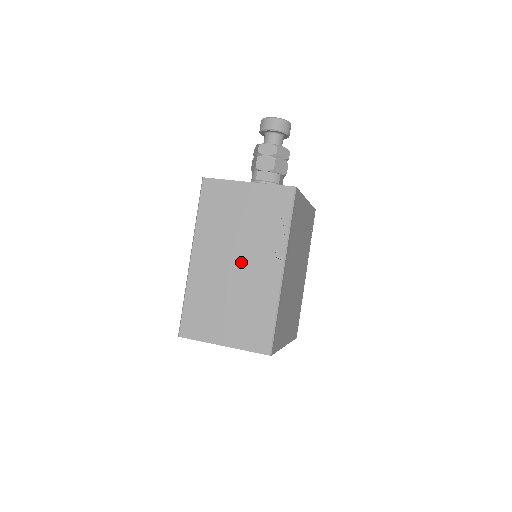
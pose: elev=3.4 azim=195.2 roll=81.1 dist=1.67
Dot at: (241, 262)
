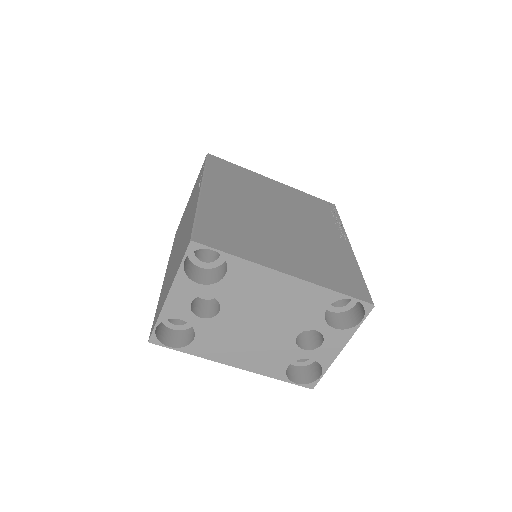
Dot at: (183, 230)
